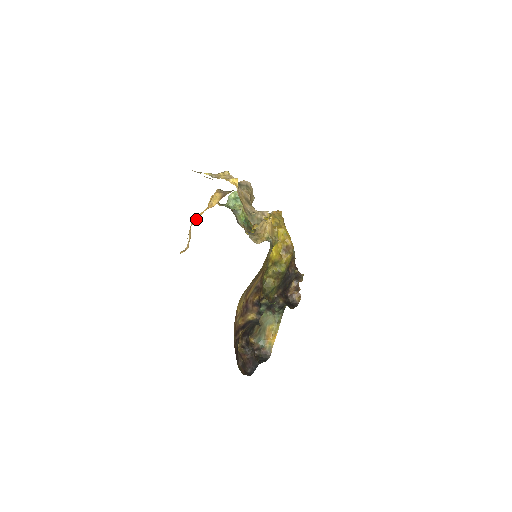
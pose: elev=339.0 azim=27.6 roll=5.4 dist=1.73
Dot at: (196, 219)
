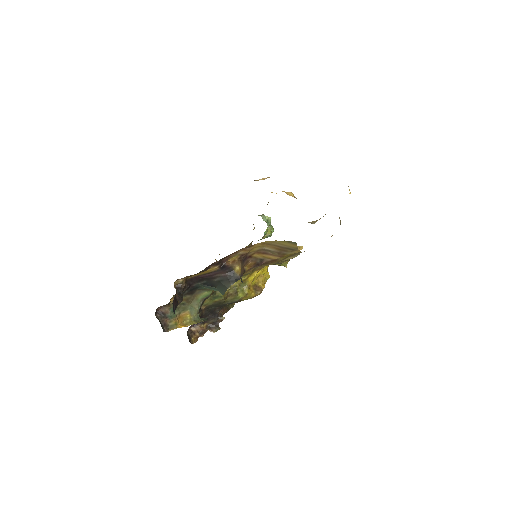
Dot at: occluded
